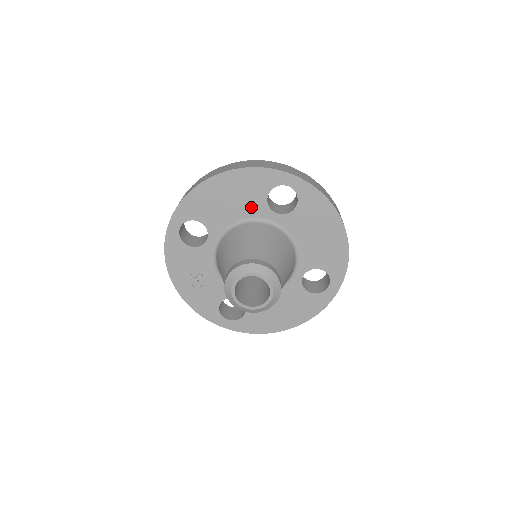
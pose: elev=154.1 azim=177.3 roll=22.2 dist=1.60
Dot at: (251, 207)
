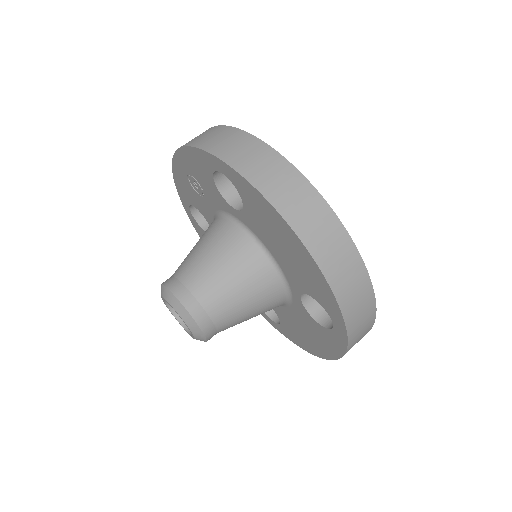
Dot at: (291, 273)
